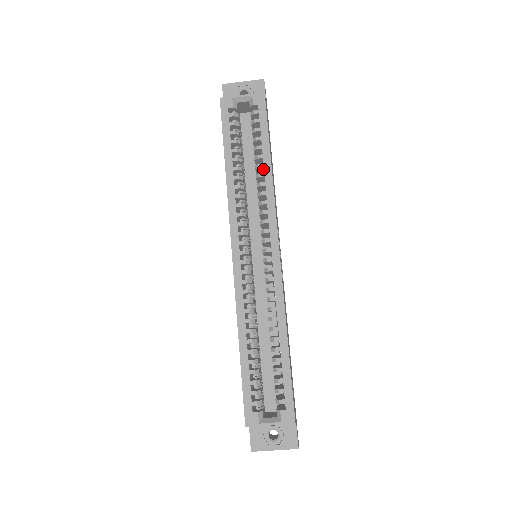
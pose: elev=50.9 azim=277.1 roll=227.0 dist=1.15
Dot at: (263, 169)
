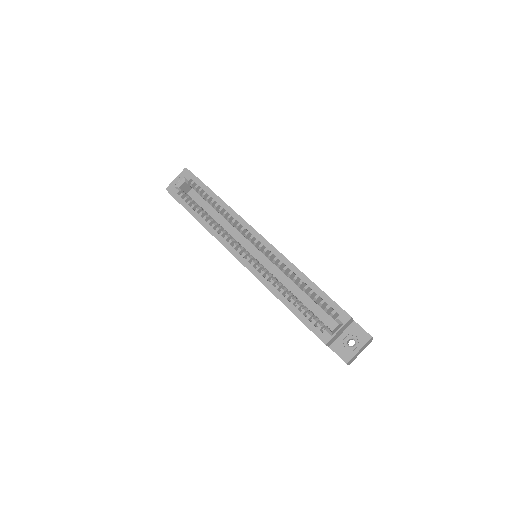
Dot at: (220, 206)
